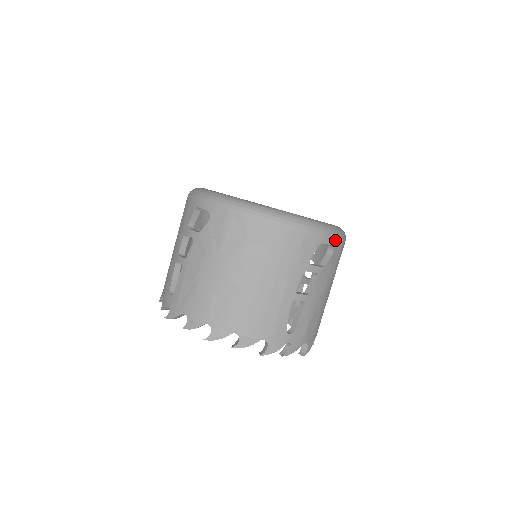
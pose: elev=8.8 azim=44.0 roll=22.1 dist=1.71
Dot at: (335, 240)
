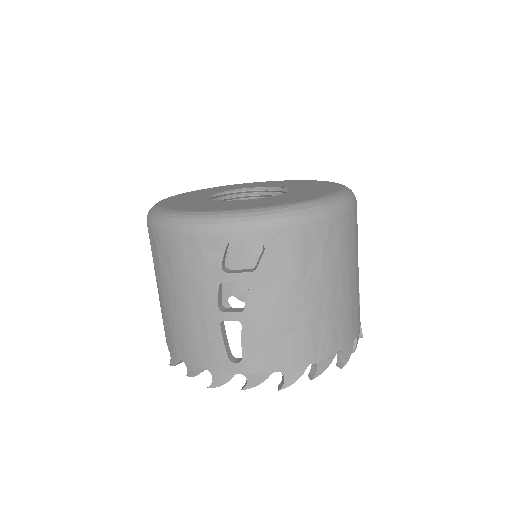
Dot at: (259, 231)
